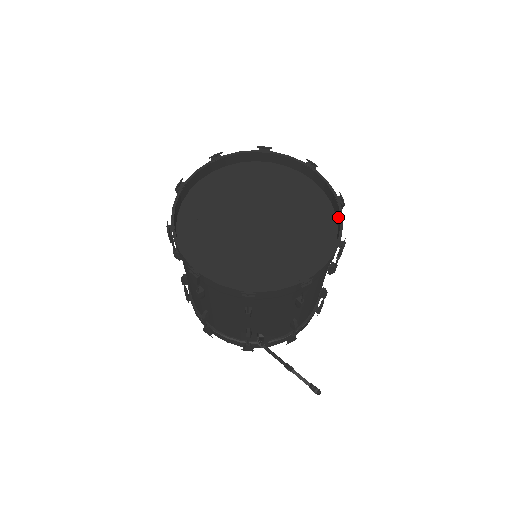
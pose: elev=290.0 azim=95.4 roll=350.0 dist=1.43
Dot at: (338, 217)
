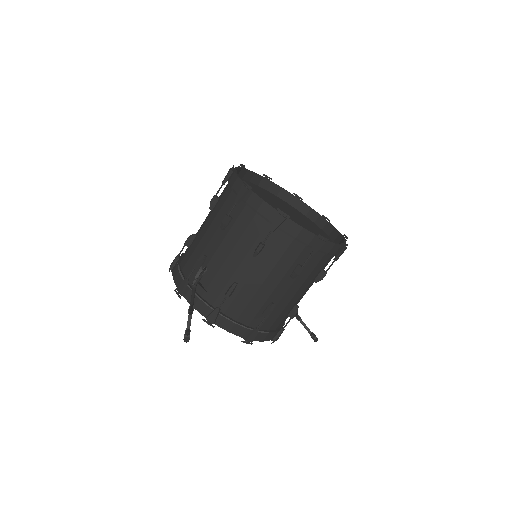
Dot at: (334, 247)
